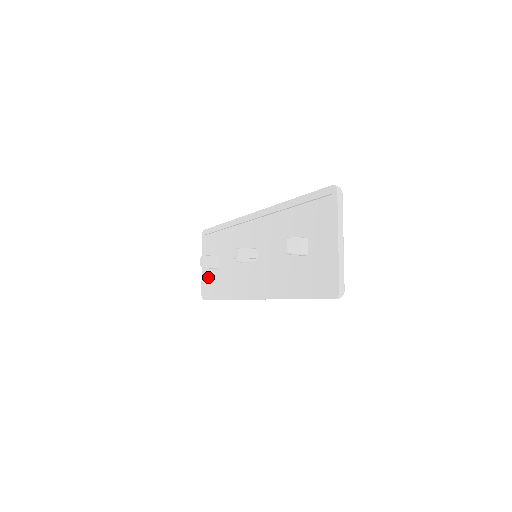
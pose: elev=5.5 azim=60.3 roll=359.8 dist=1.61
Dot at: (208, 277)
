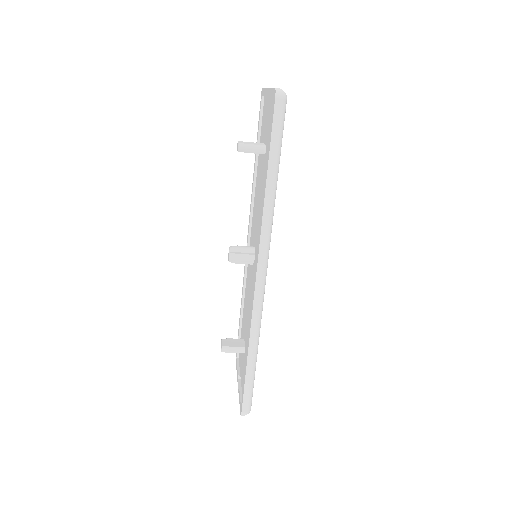
Dot at: (242, 382)
